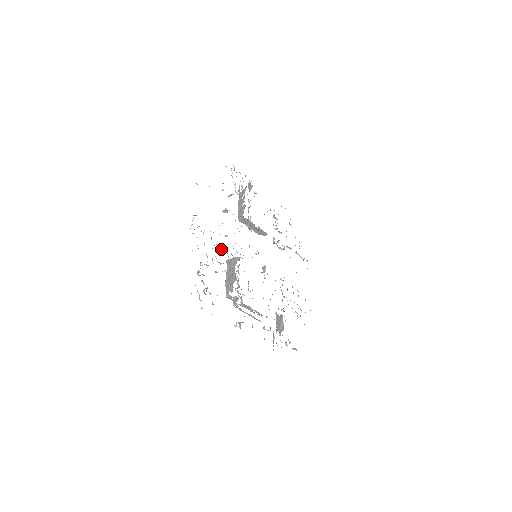
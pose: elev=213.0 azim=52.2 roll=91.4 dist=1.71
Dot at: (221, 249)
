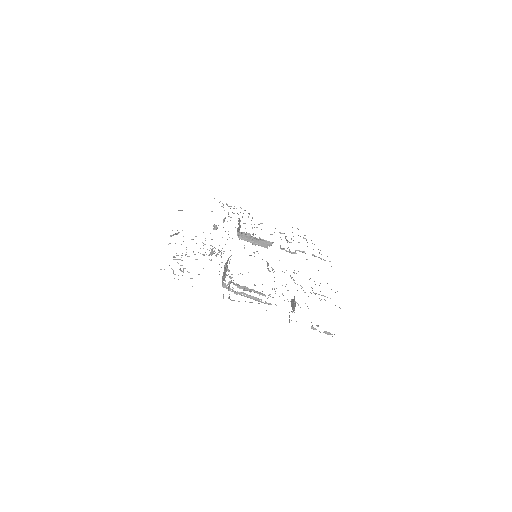
Dot at: (211, 251)
